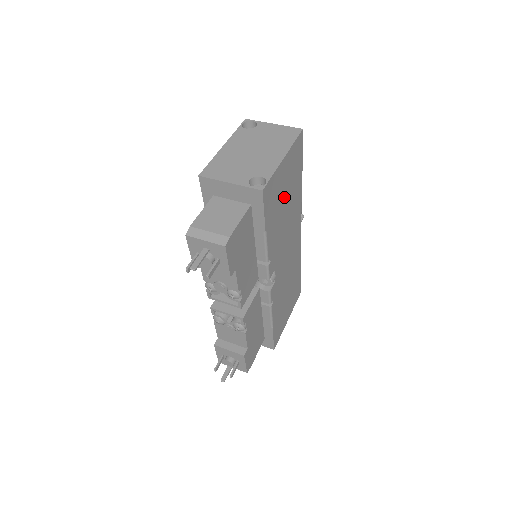
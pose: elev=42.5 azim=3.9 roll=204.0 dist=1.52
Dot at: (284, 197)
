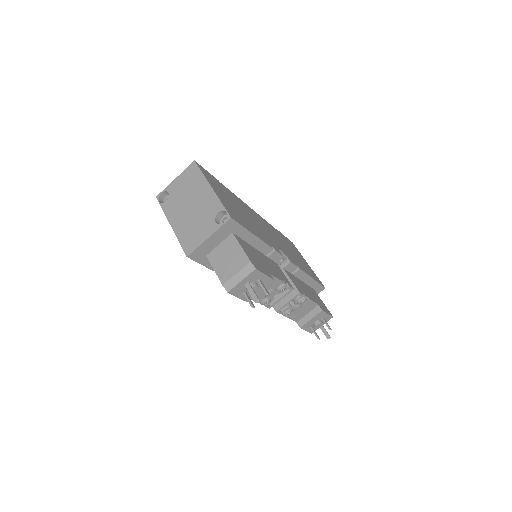
Dot at: (235, 207)
